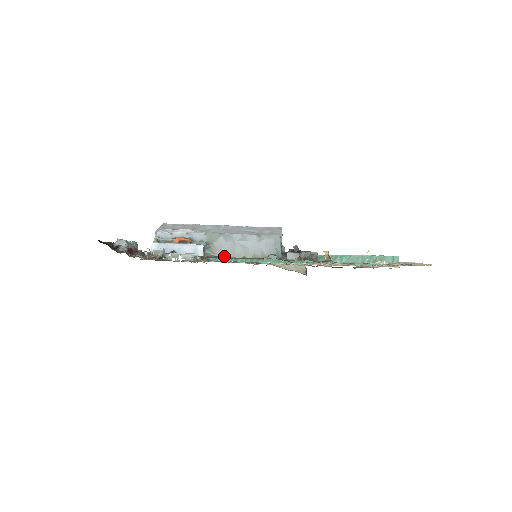
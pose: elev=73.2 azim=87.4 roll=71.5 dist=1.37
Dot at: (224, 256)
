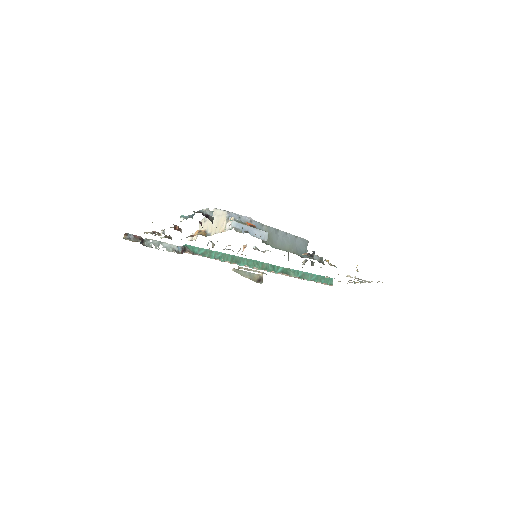
Dot at: (273, 246)
